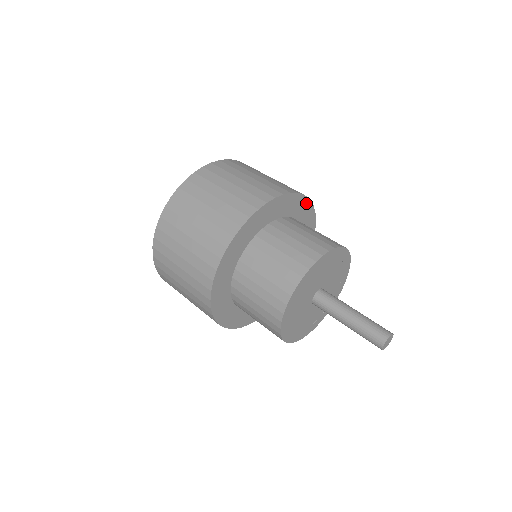
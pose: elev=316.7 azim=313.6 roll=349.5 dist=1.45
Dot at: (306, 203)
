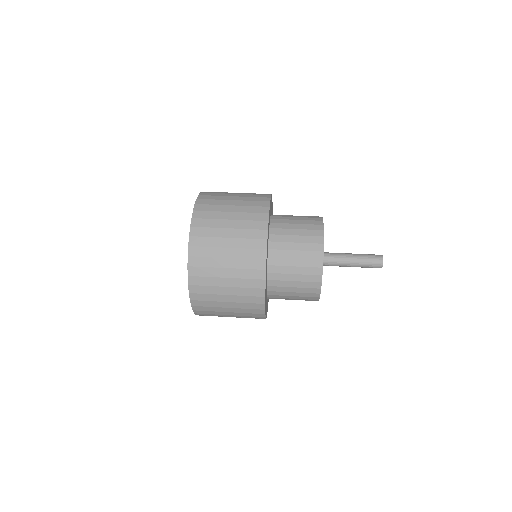
Dot at: occluded
